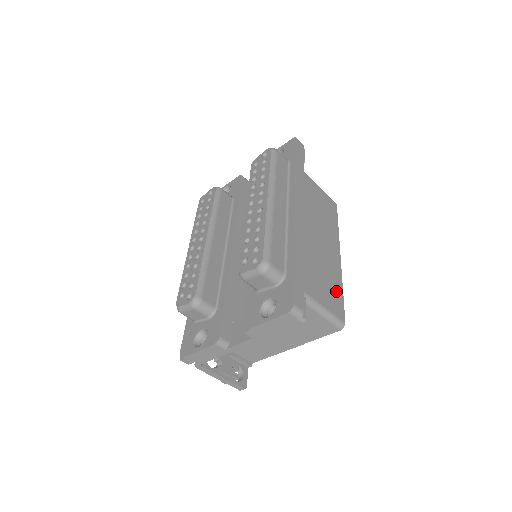
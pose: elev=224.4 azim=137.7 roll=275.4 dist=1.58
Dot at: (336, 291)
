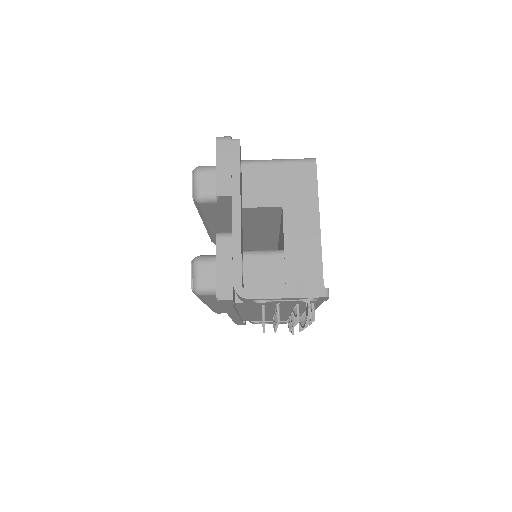
Dot at: occluded
